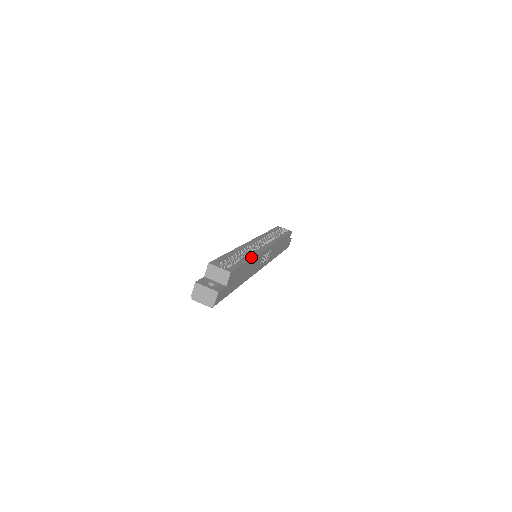
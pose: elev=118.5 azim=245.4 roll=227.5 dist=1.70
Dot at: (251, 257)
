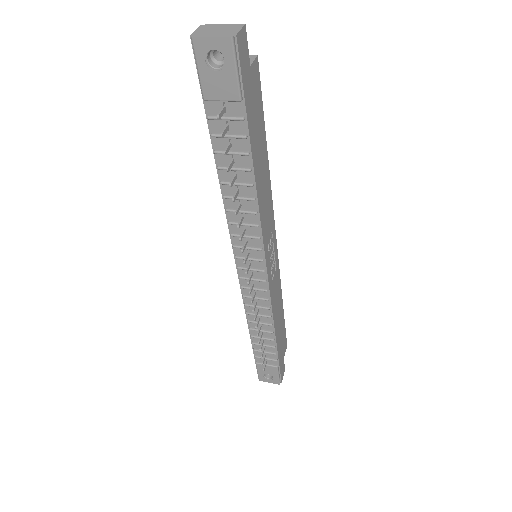
Dot at: (266, 164)
